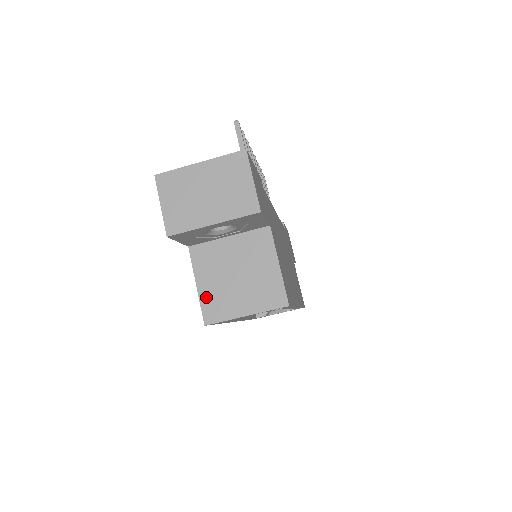
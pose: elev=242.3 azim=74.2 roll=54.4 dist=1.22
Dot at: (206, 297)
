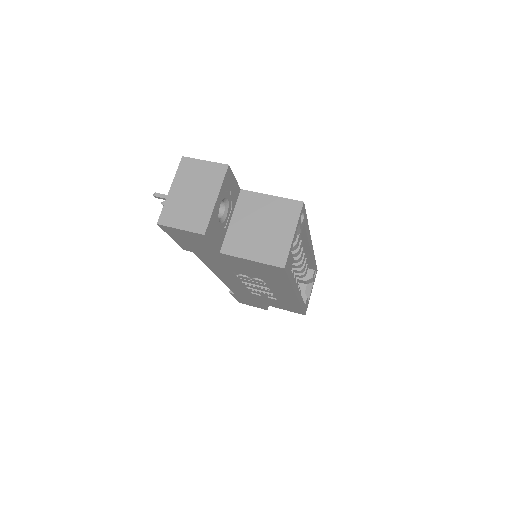
Dot at: (264, 257)
